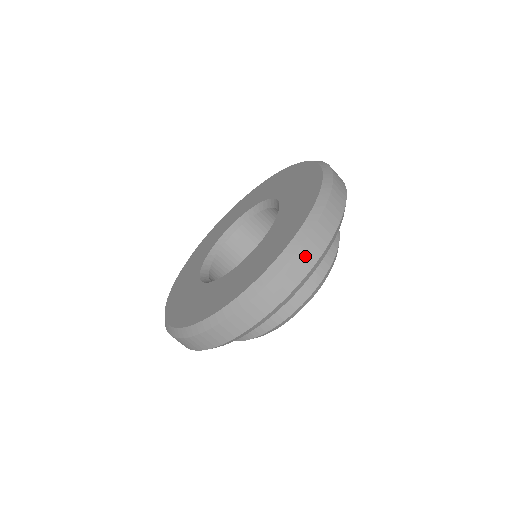
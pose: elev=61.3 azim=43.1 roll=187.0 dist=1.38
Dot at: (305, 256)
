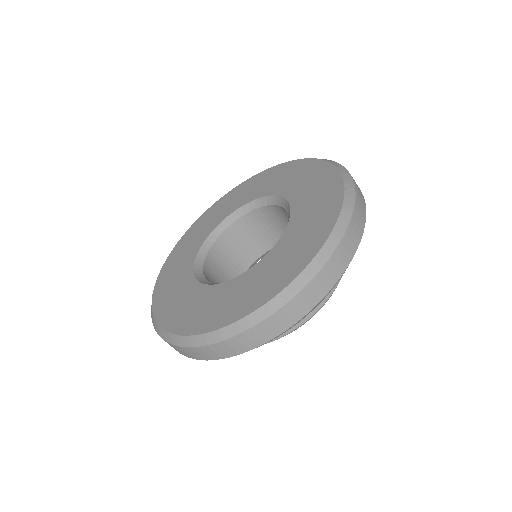
Dot at: (325, 278)
